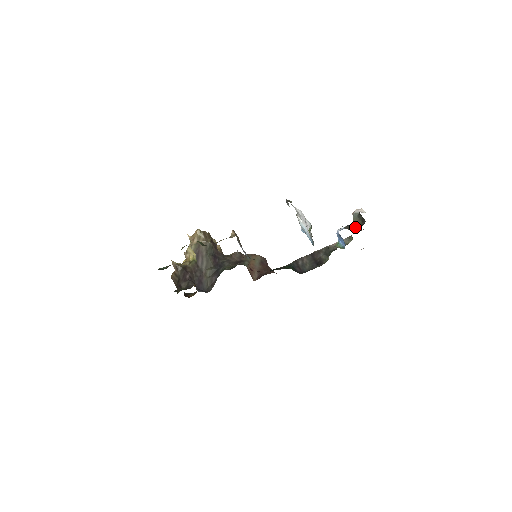
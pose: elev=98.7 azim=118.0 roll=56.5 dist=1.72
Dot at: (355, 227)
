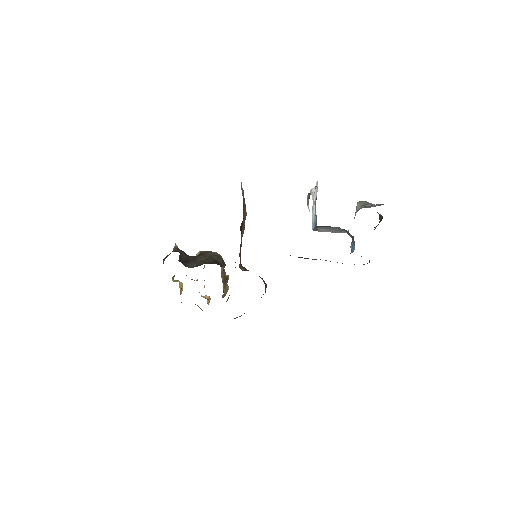
Dot at: occluded
